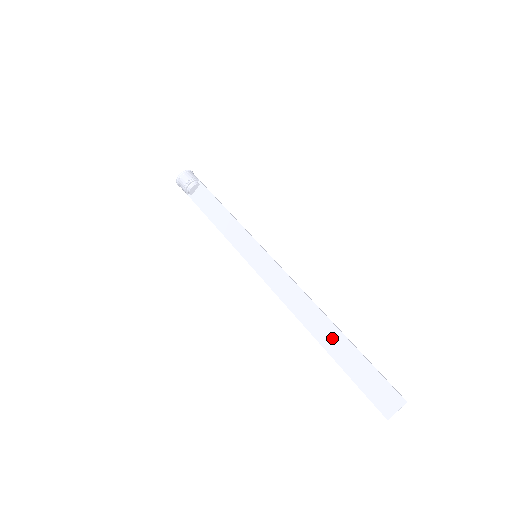
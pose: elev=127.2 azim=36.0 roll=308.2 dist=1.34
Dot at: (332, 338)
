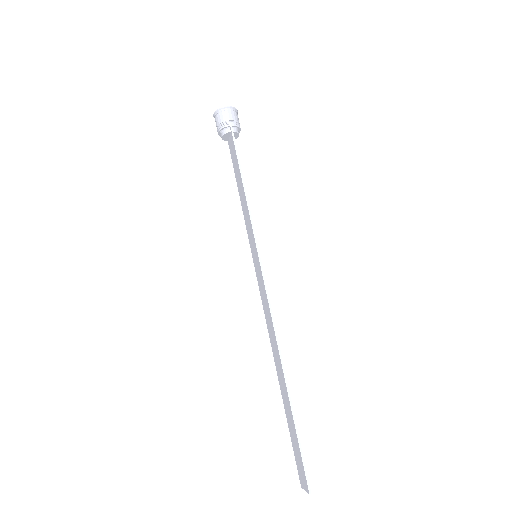
Dot at: (283, 389)
